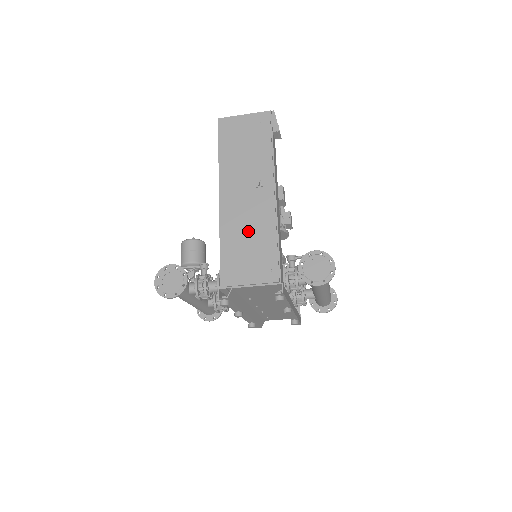
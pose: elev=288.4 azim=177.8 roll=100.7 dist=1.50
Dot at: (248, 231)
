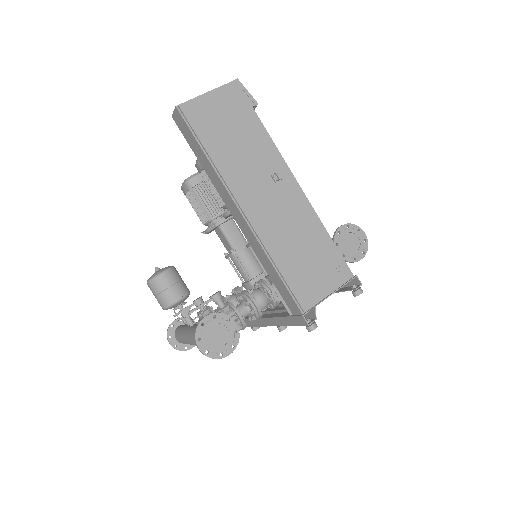
Dot at: (295, 237)
